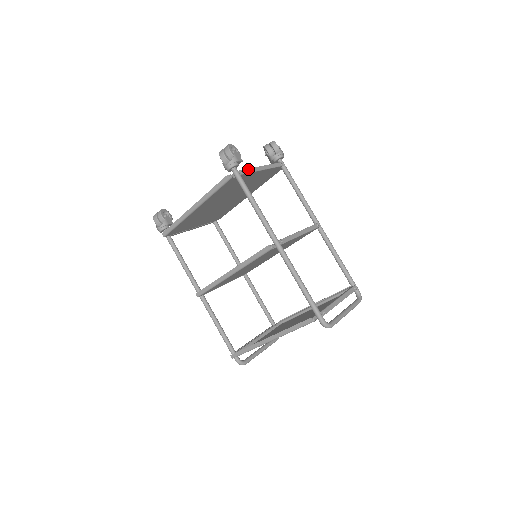
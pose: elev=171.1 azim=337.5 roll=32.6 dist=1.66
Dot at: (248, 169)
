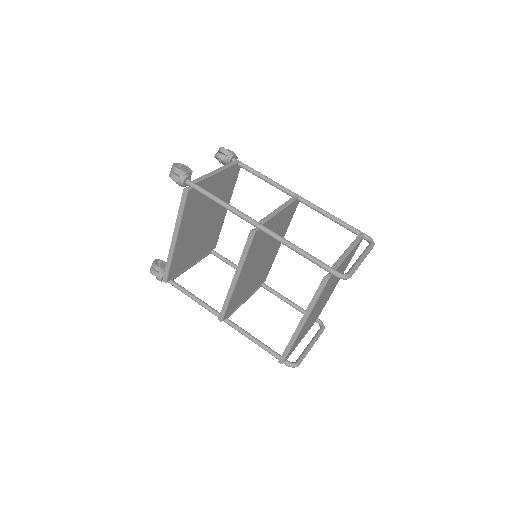
Dot at: (202, 176)
